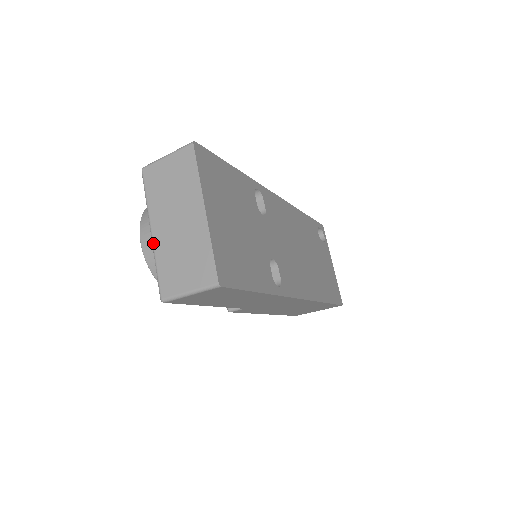
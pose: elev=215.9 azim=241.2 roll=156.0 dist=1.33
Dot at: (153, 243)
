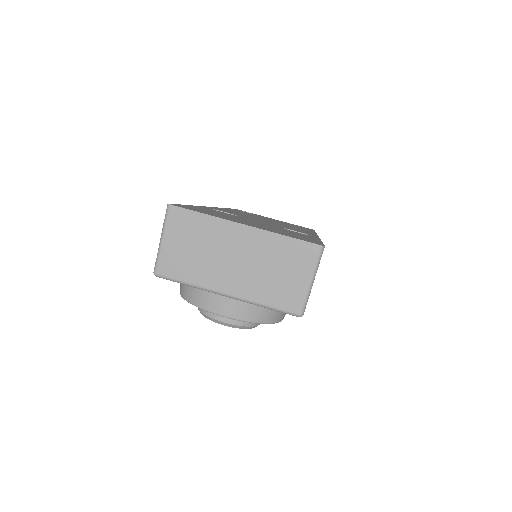
Dot at: (239, 298)
